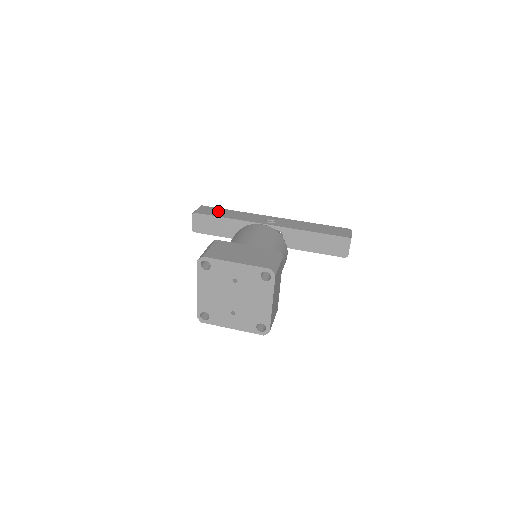
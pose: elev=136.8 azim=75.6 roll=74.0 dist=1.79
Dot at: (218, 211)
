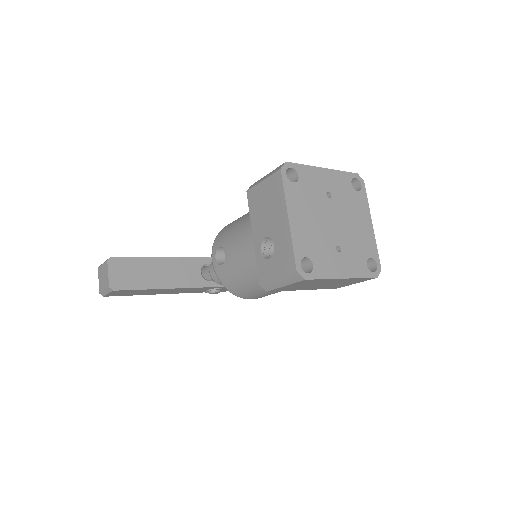
Dot at: occluded
